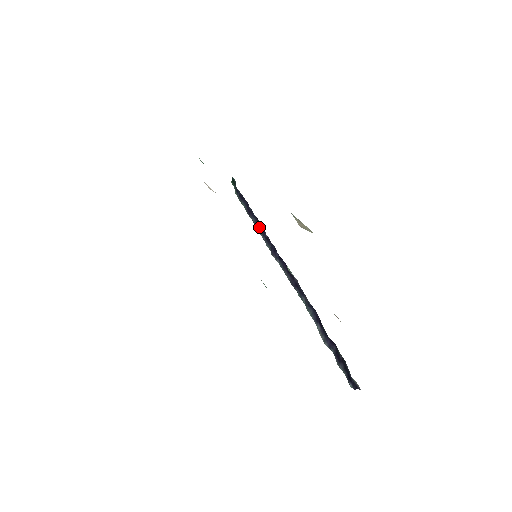
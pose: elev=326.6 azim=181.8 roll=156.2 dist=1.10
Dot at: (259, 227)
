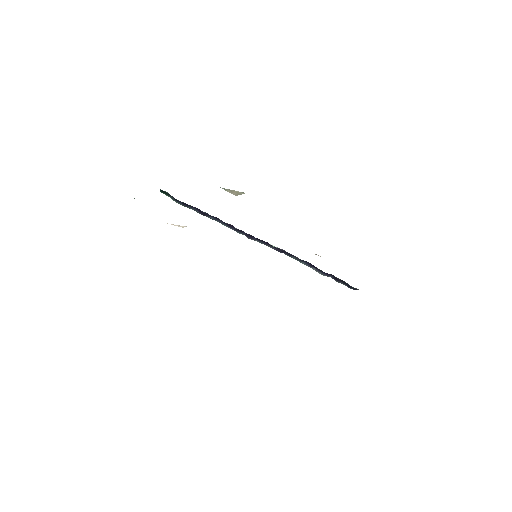
Dot at: (223, 223)
